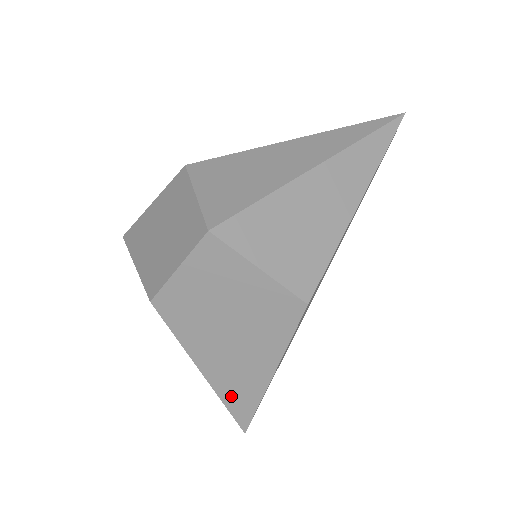
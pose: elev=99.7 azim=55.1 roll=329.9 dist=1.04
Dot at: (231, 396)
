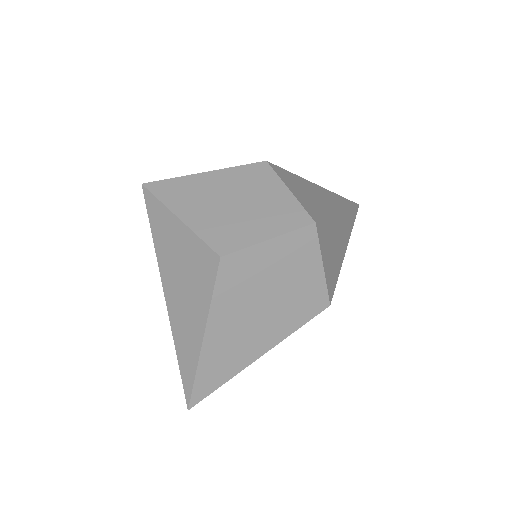
Dot at: (209, 368)
